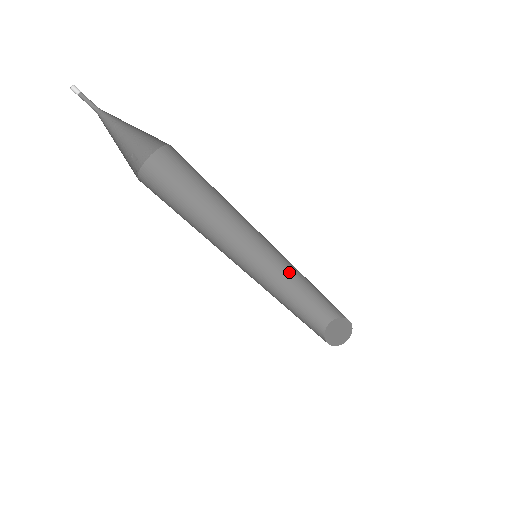
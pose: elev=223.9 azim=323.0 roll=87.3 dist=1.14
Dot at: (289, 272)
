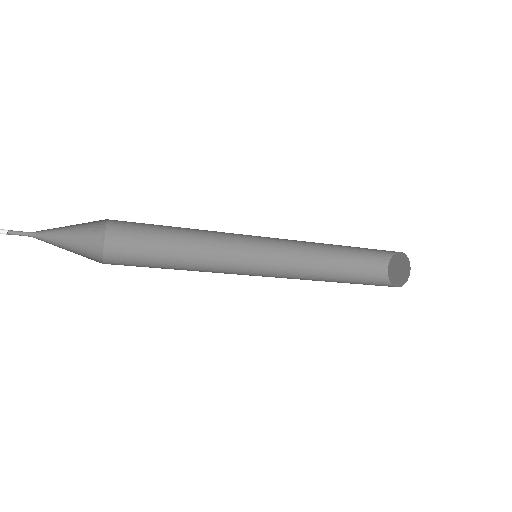
Dot at: (314, 242)
